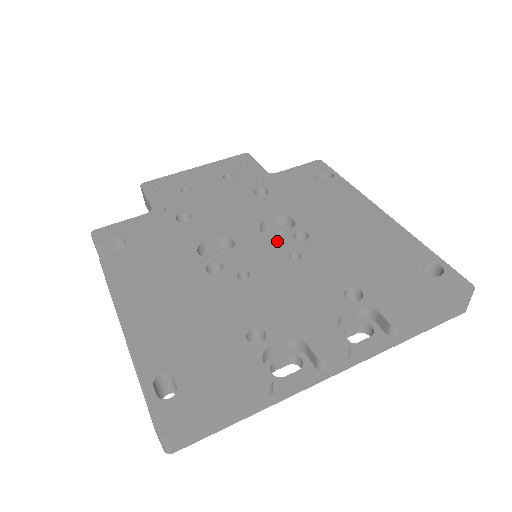
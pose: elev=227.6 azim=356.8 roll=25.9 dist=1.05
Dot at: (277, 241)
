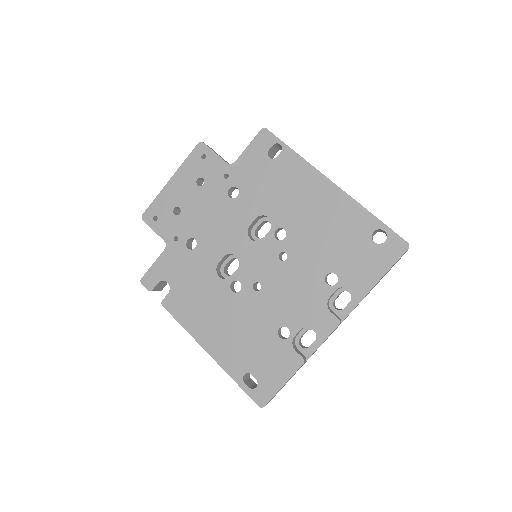
Dot at: (266, 246)
